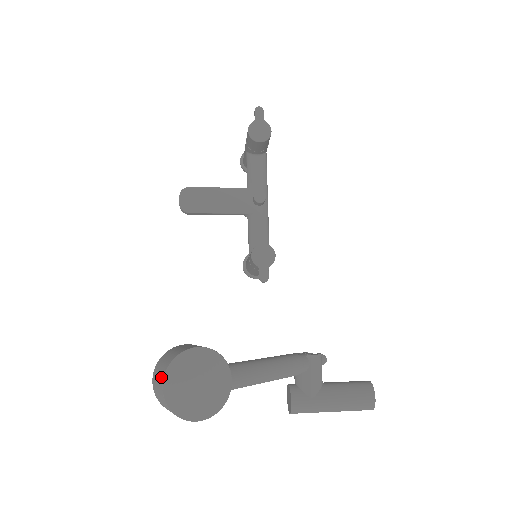
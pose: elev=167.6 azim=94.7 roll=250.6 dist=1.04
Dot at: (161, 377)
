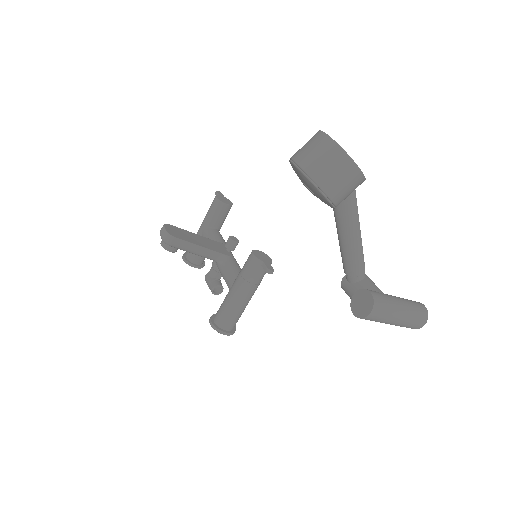
Dot at: (316, 136)
